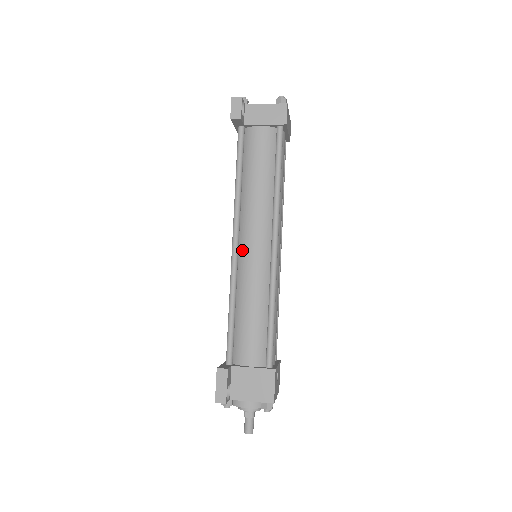
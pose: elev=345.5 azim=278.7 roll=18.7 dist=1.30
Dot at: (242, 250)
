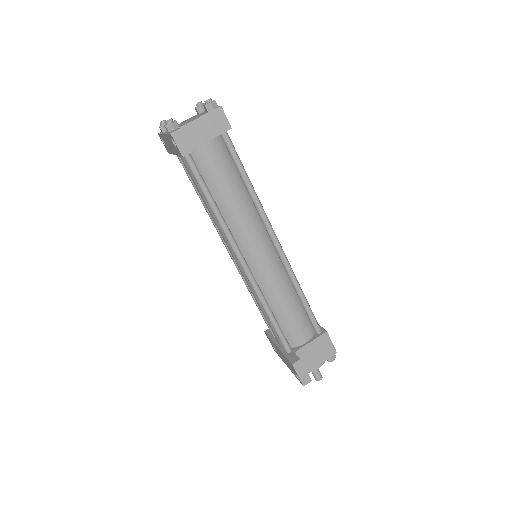
Dot at: (251, 263)
